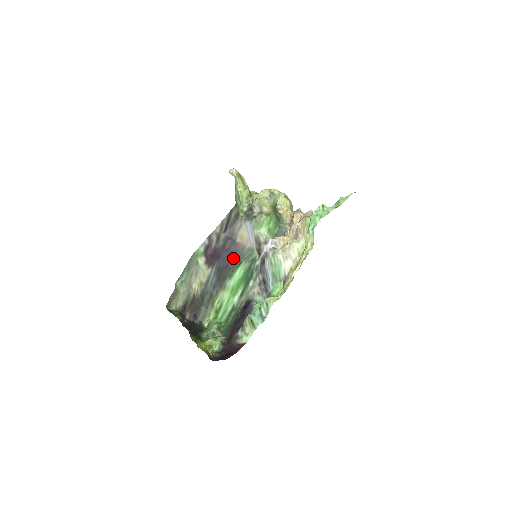
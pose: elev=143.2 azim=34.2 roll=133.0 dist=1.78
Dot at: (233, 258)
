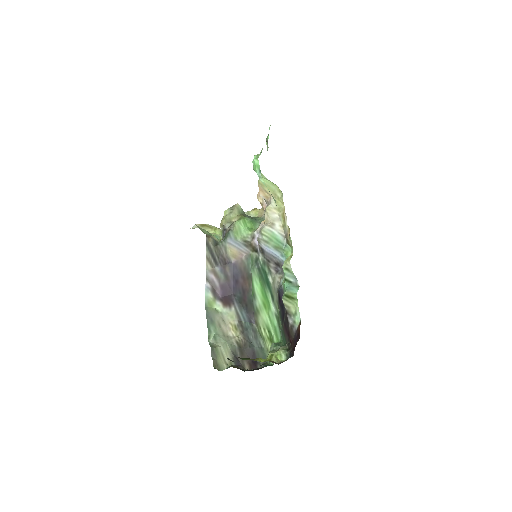
Dot at: (242, 279)
